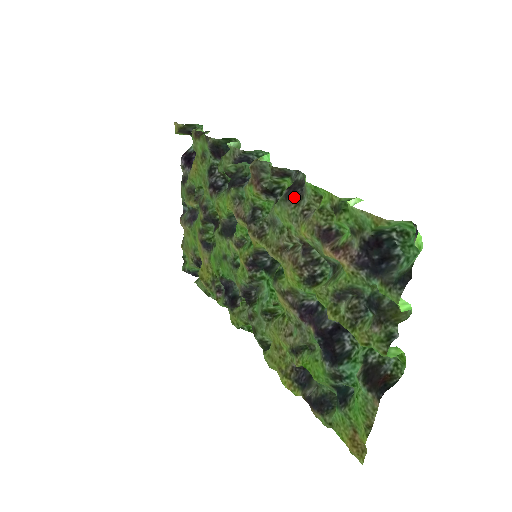
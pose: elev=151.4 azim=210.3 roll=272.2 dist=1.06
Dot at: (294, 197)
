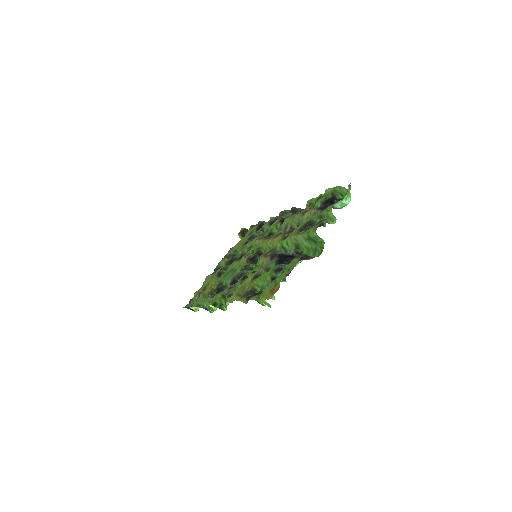
Dot at: (298, 212)
